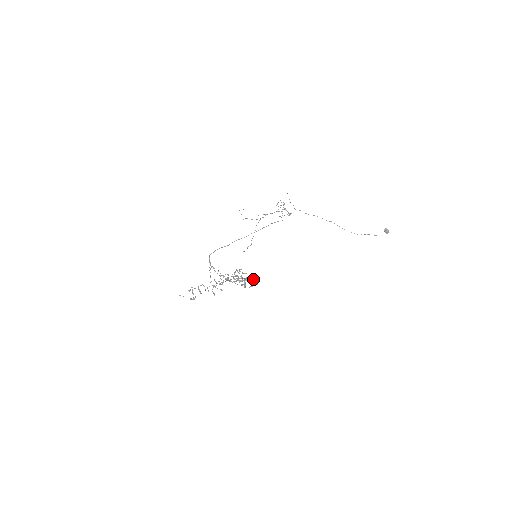
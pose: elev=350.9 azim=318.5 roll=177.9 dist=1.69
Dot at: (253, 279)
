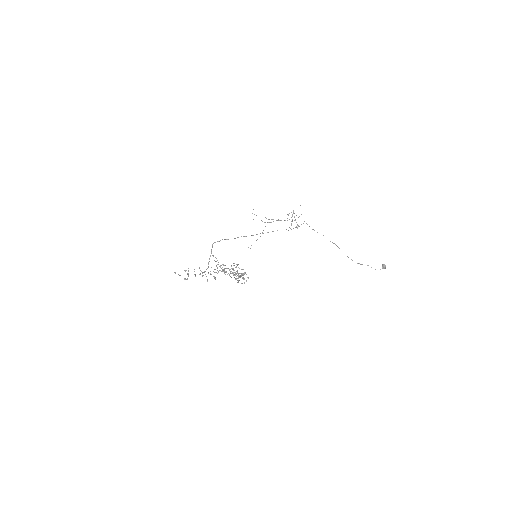
Dot at: occluded
